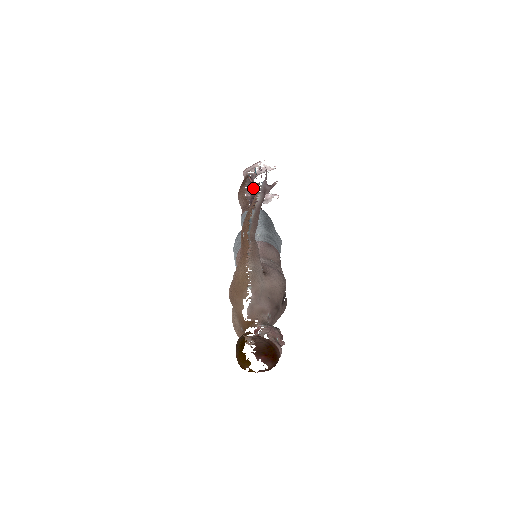
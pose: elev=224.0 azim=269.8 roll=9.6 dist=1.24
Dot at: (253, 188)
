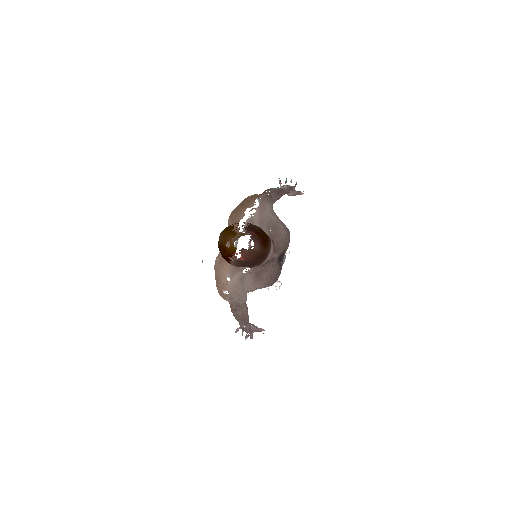
Dot at: occluded
